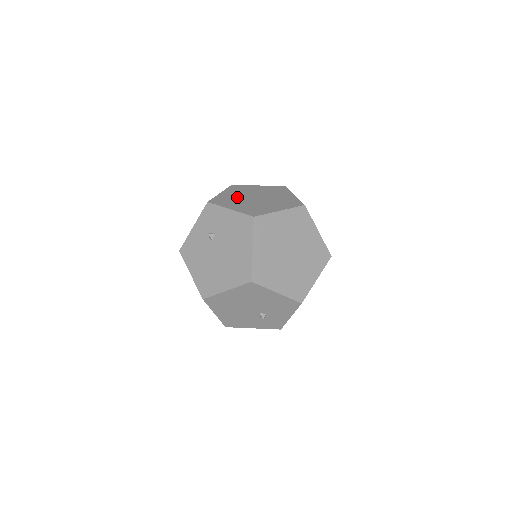
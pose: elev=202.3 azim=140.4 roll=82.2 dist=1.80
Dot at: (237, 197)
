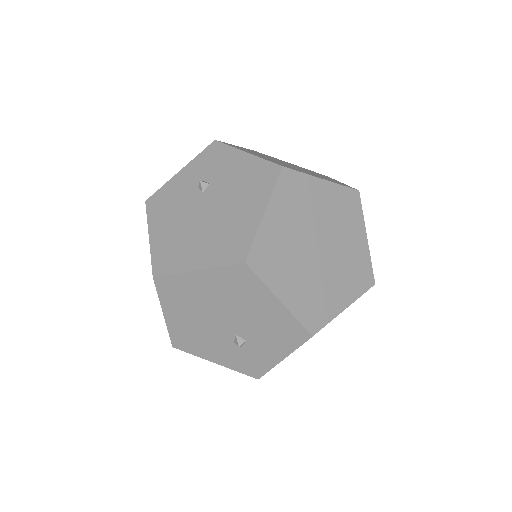
Dot at: occluded
